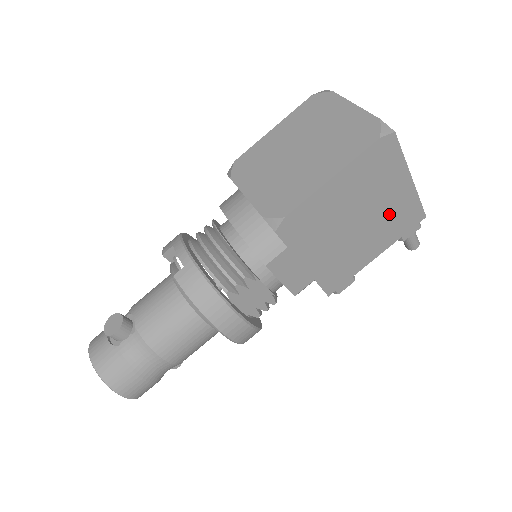
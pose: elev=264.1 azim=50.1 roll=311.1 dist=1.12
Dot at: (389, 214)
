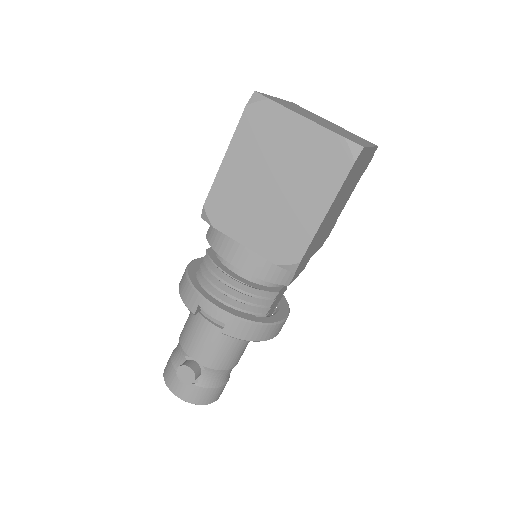
Dot at: (357, 177)
